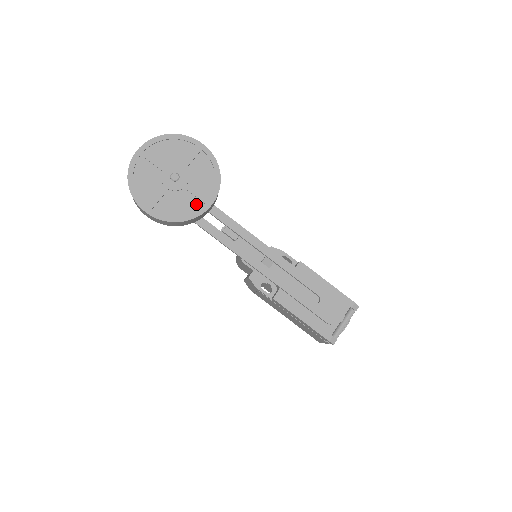
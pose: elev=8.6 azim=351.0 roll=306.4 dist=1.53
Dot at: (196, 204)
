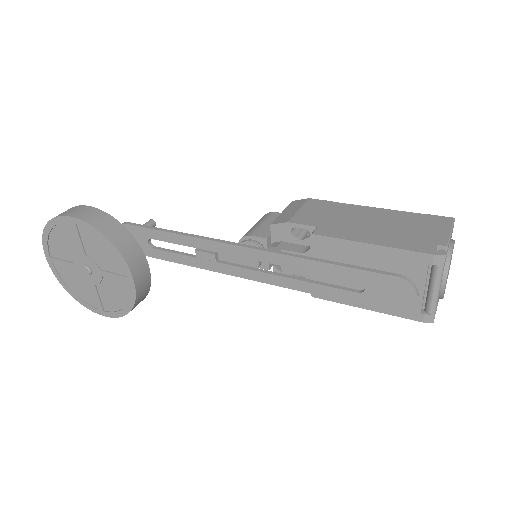
Dot at: (124, 287)
